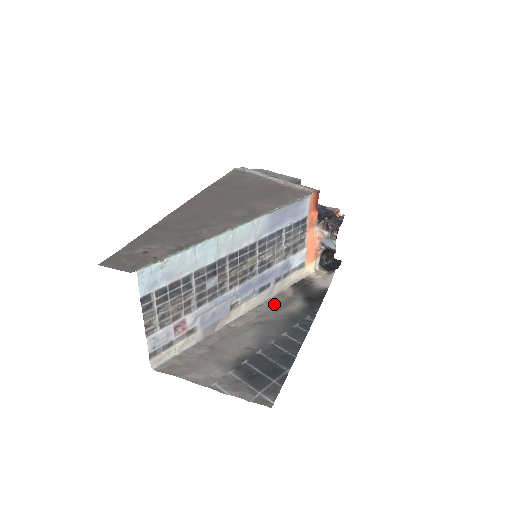
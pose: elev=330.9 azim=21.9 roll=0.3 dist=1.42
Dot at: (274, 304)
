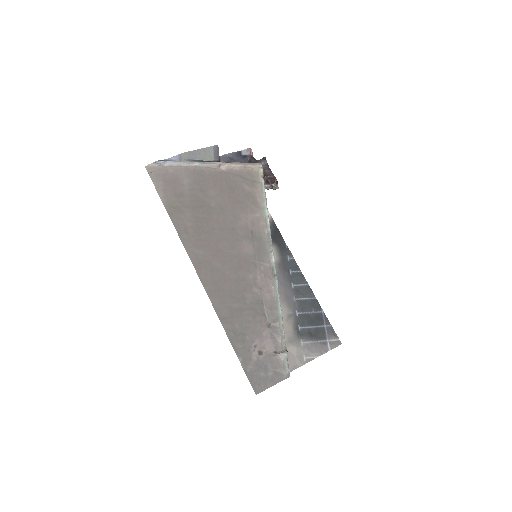
Dot at: occluded
